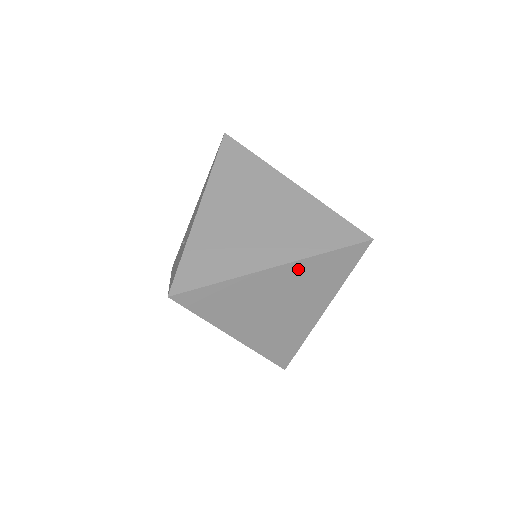
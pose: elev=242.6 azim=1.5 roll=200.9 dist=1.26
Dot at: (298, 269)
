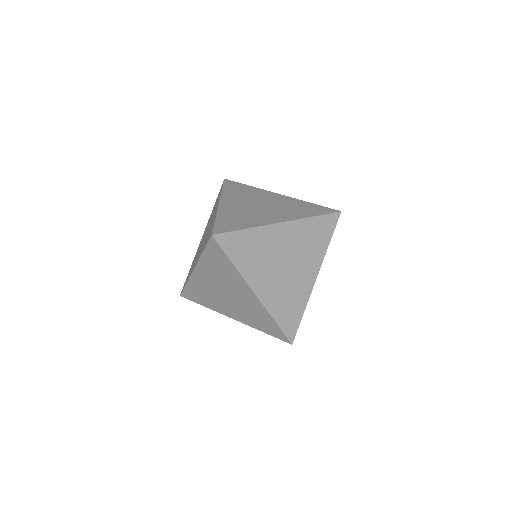
Dot at: (258, 306)
